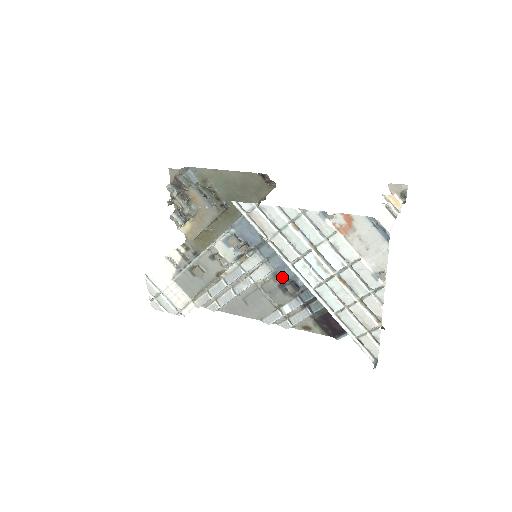
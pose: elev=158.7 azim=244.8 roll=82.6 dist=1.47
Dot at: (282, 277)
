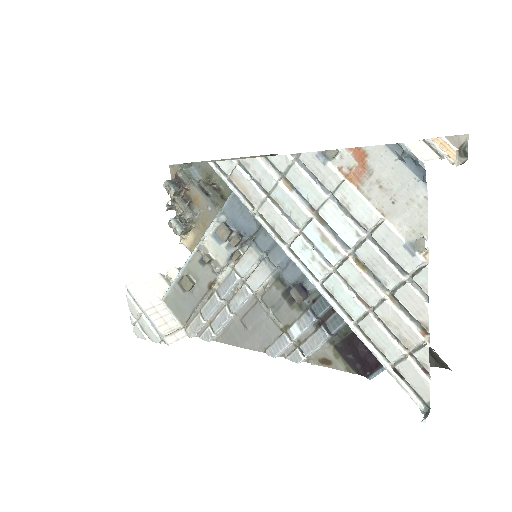
Dot at: (286, 280)
